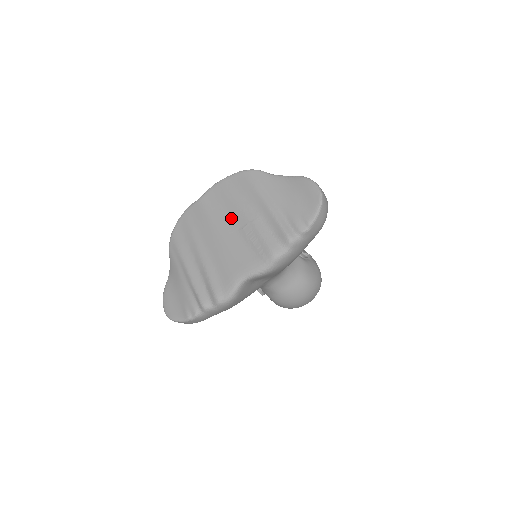
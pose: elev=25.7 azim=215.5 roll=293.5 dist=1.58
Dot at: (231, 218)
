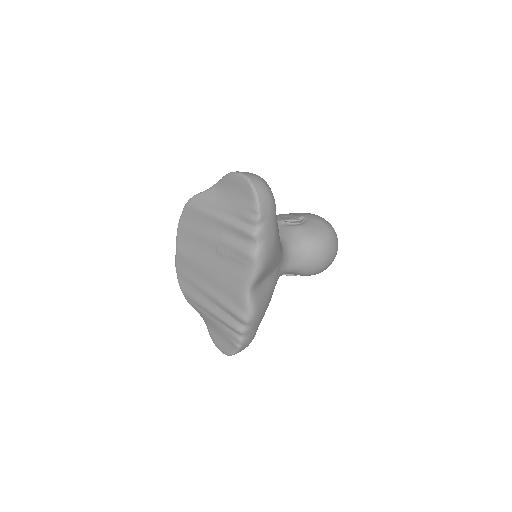
Dot at: (205, 249)
